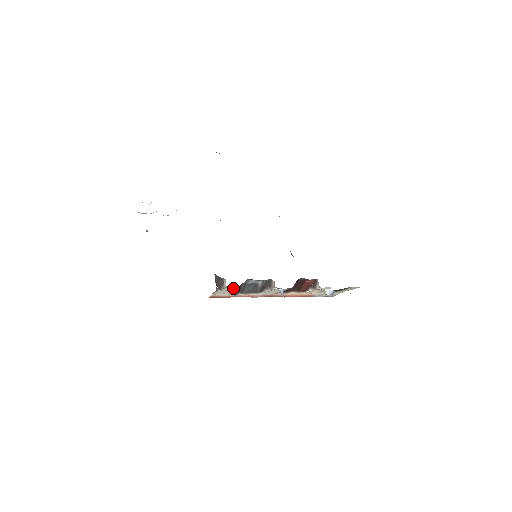
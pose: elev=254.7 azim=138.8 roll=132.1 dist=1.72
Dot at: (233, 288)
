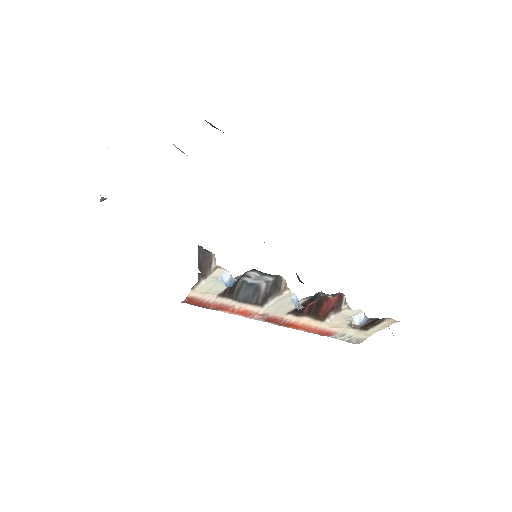
Dot at: (226, 271)
